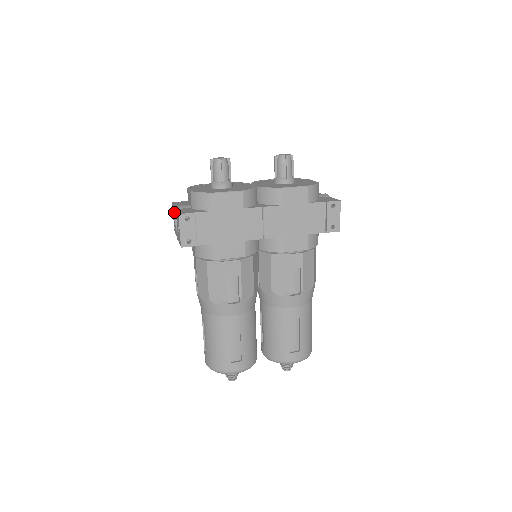
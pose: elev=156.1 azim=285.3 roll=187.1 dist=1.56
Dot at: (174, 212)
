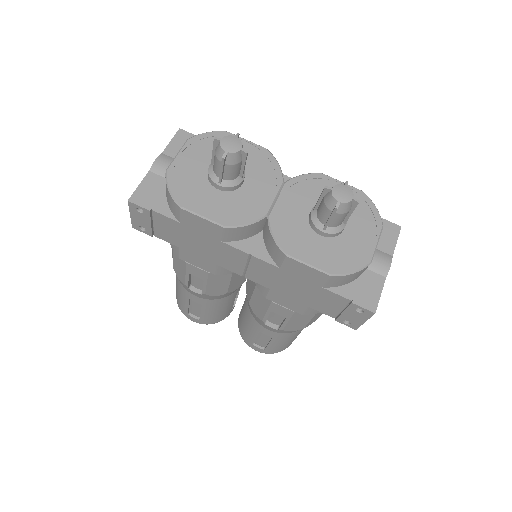
Dot at: occluded
